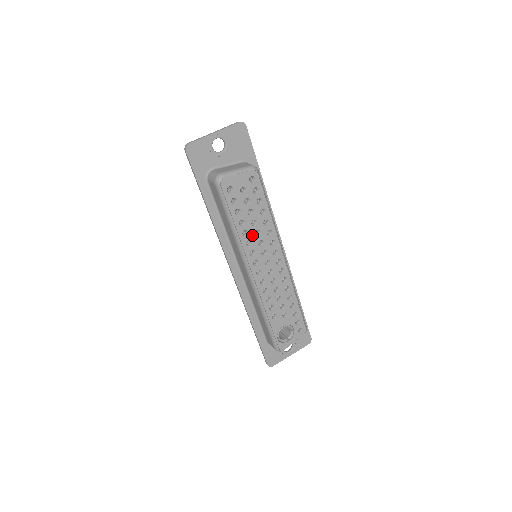
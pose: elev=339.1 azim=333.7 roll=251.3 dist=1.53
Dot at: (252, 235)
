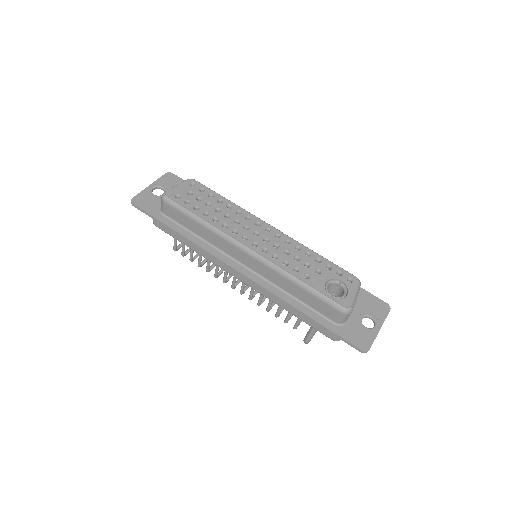
Dot at: (223, 219)
